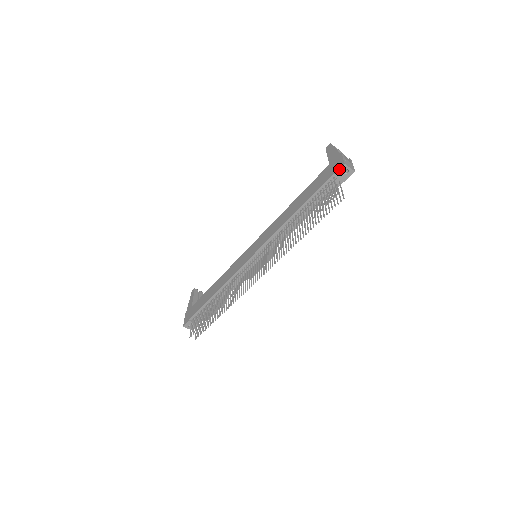
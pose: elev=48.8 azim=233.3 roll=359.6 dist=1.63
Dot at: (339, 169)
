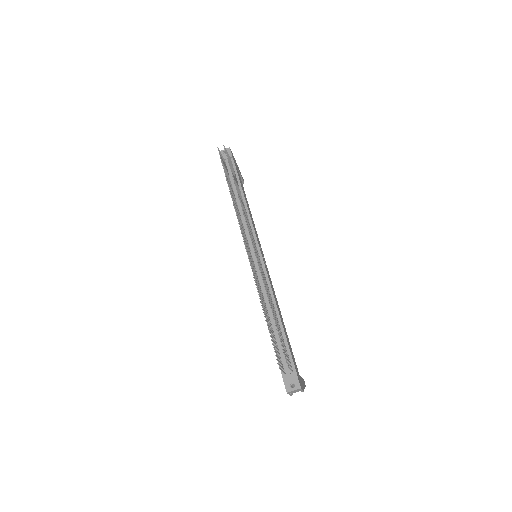
Dot at: occluded
